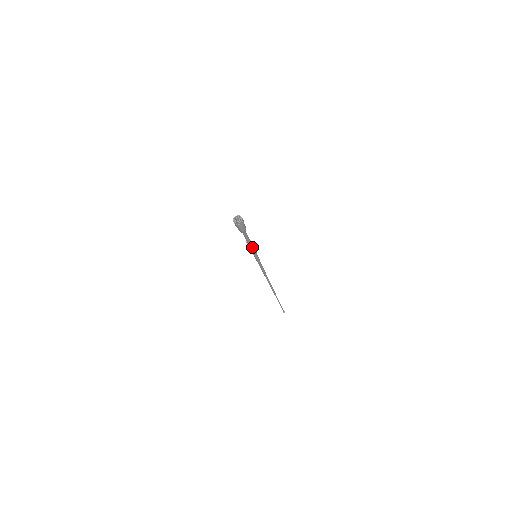
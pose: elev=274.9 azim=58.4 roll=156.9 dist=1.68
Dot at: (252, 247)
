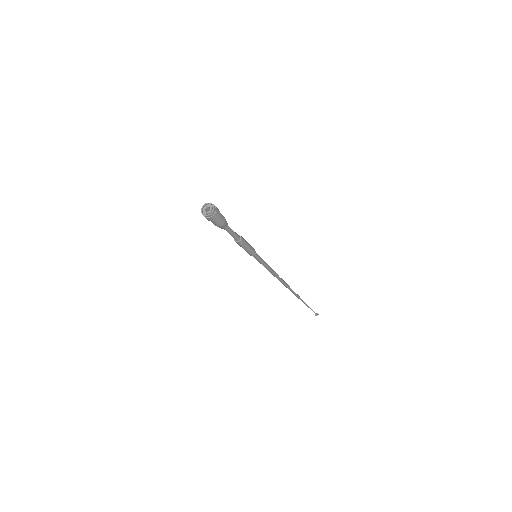
Dot at: (245, 245)
